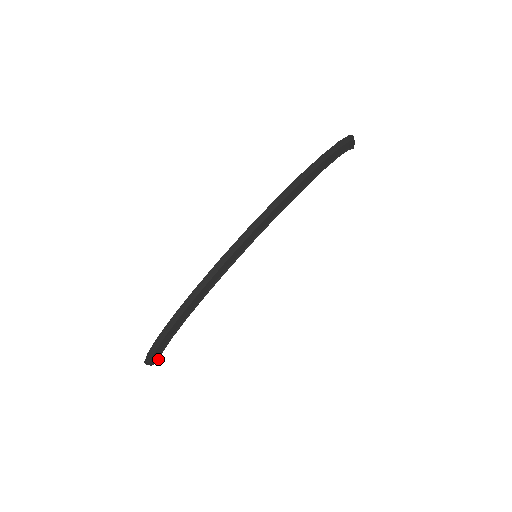
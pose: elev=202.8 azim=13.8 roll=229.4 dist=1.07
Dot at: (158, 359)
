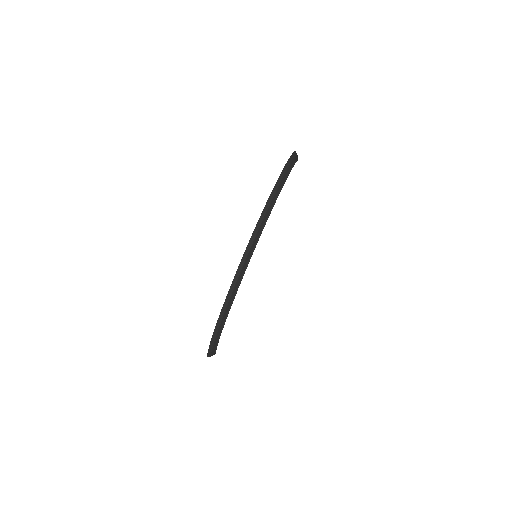
Dot at: (240, 282)
